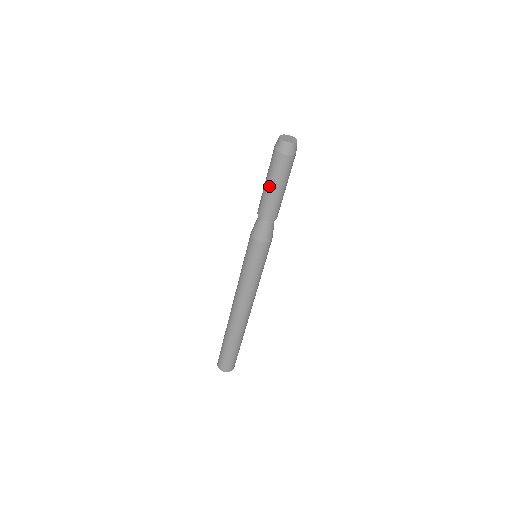
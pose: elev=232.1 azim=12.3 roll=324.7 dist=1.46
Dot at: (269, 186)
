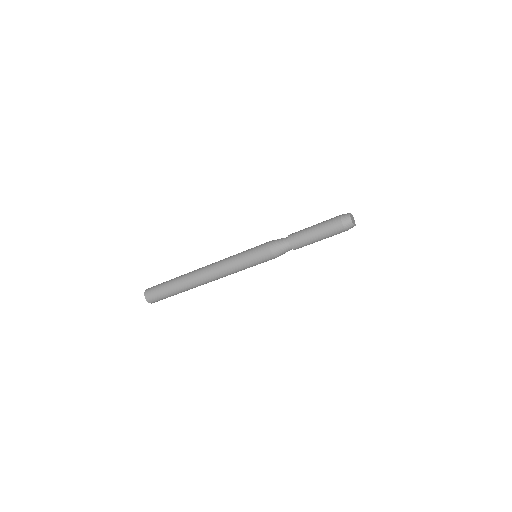
Dot at: (314, 227)
